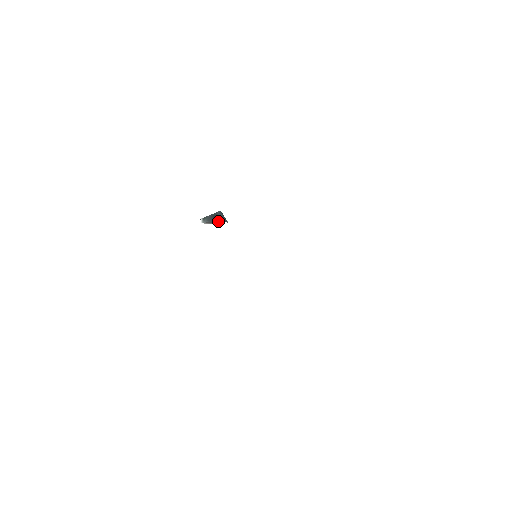
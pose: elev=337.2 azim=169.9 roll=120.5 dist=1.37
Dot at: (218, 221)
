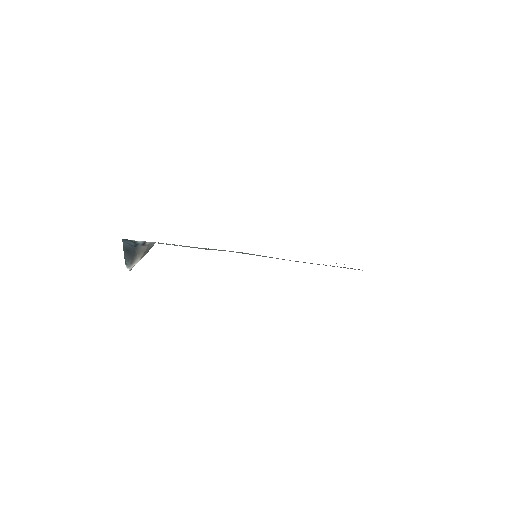
Dot at: (134, 251)
